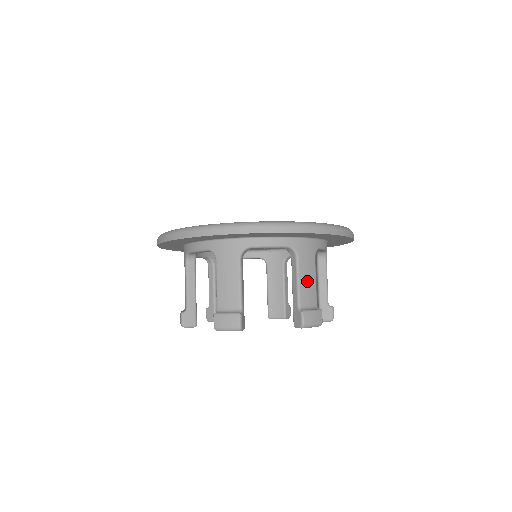
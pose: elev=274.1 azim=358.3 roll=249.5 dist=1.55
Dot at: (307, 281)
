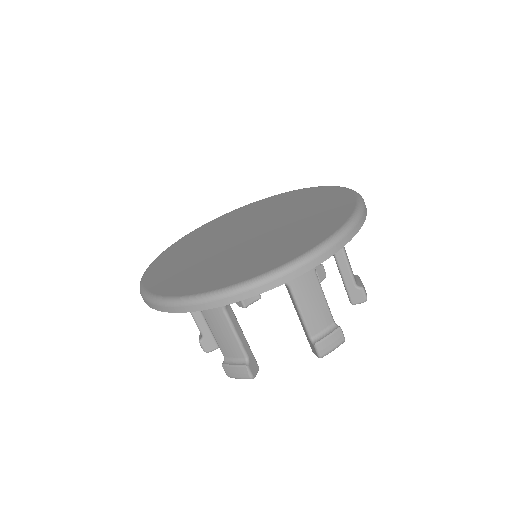
Dot at: occluded
